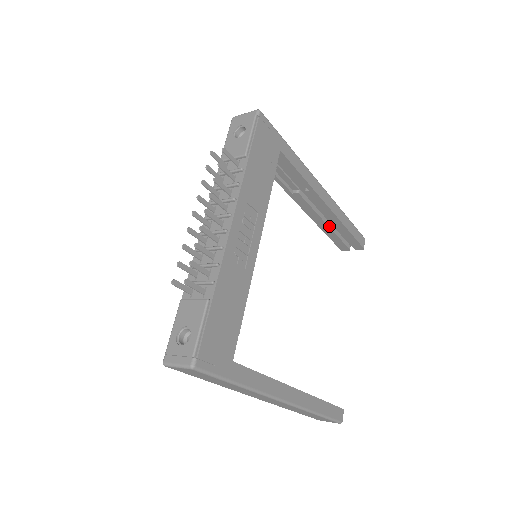
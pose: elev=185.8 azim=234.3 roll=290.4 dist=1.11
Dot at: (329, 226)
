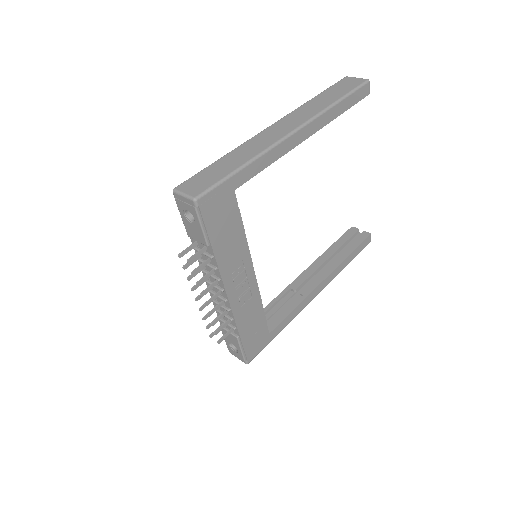
Dot at: occluded
